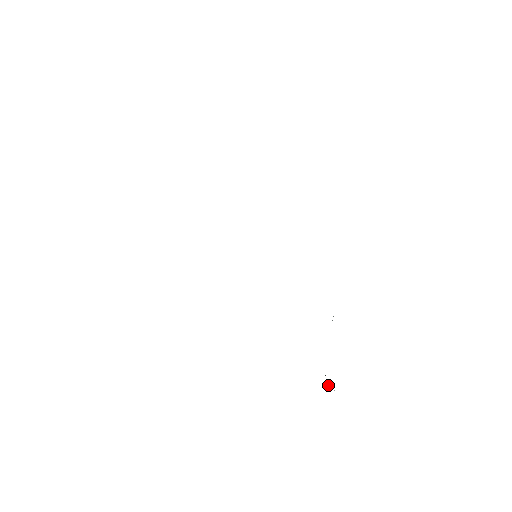
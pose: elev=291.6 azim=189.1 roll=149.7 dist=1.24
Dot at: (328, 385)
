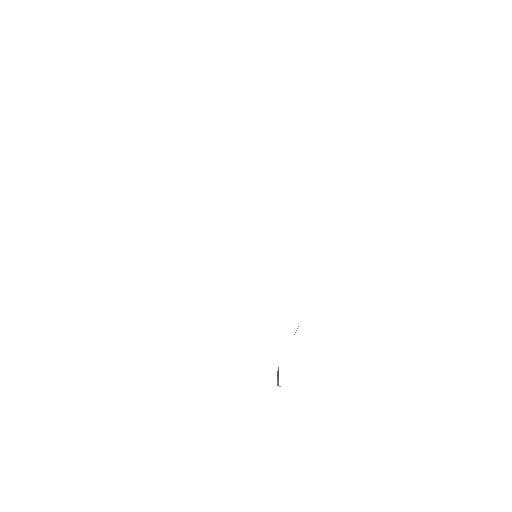
Dot at: (277, 381)
